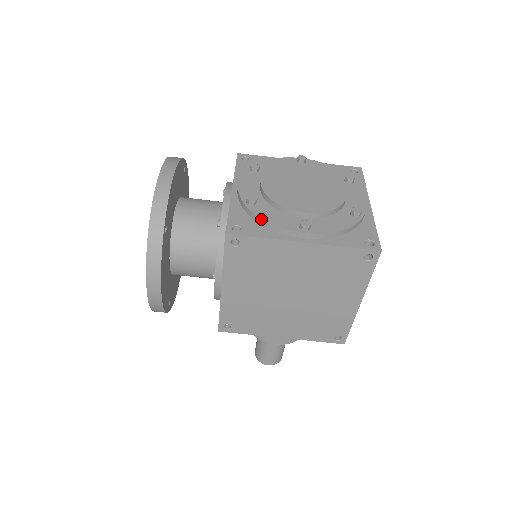
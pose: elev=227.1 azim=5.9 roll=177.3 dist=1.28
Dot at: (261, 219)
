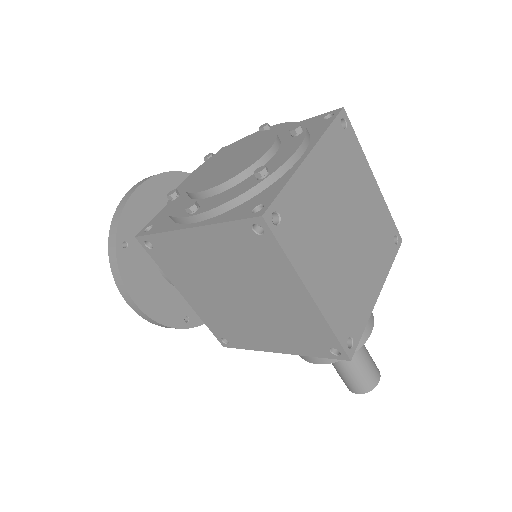
Dot at: (167, 213)
